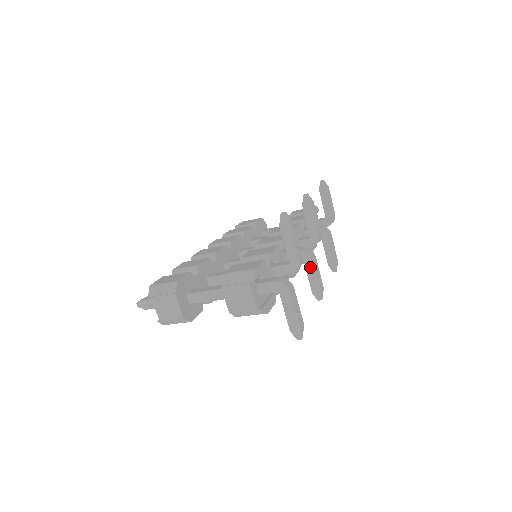
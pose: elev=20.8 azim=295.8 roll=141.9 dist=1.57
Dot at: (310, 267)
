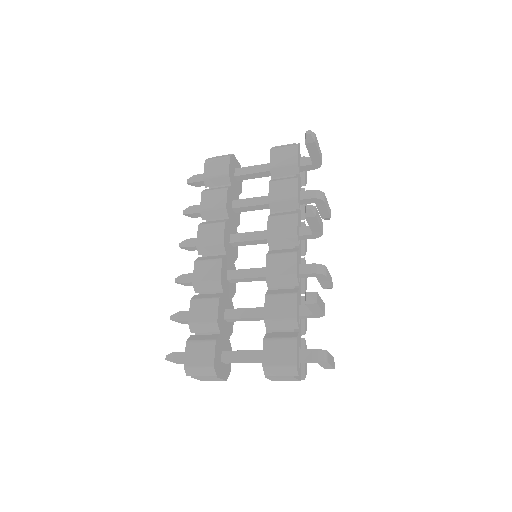
Dot at: (322, 280)
